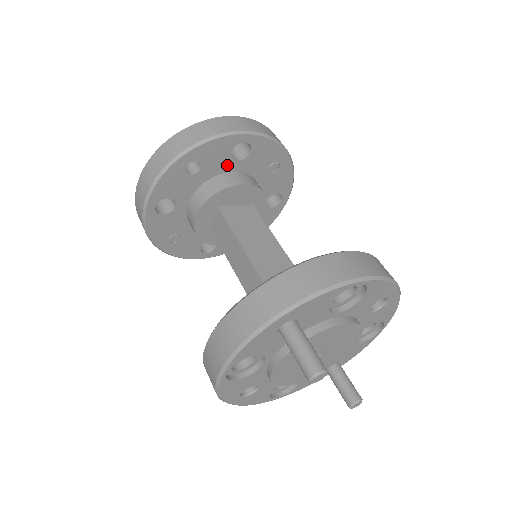
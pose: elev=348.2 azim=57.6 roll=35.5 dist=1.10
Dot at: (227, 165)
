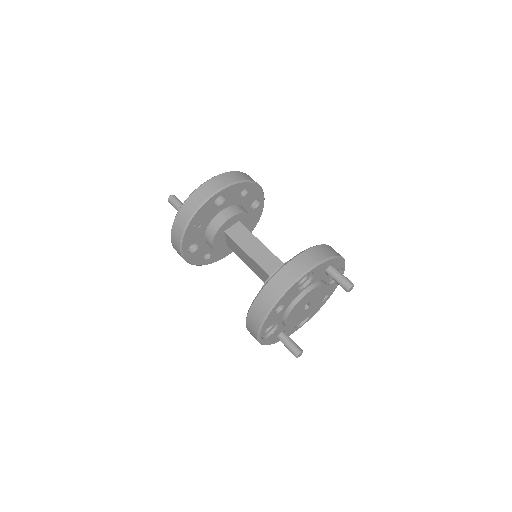
Dot at: (248, 205)
